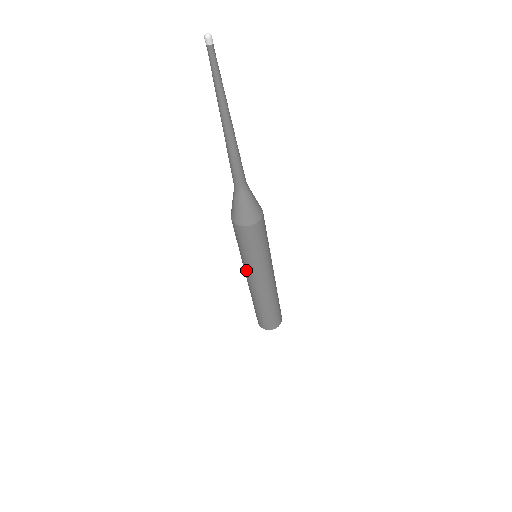
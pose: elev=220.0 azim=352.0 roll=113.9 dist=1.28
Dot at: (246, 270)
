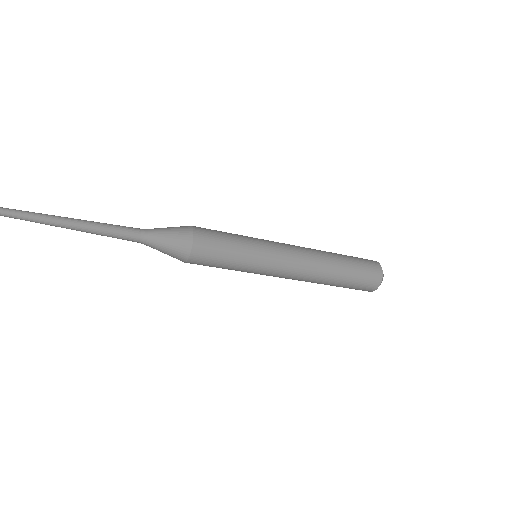
Dot at: occluded
